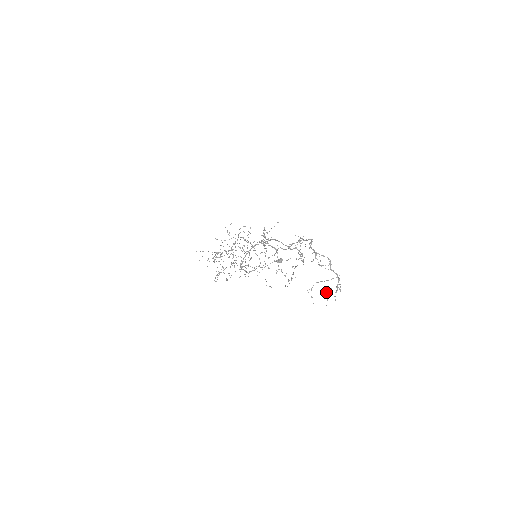
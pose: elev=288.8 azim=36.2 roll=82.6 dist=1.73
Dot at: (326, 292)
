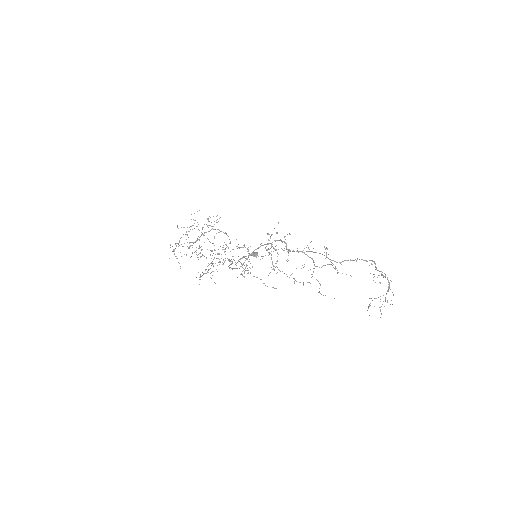
Dot at: occluded
